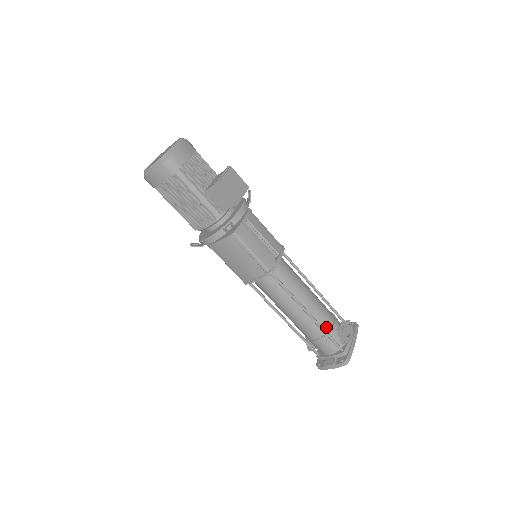
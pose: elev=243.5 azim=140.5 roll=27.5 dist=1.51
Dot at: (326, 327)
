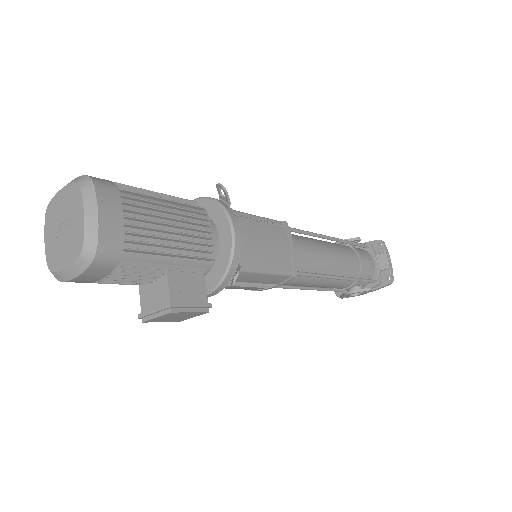
Dot at: occluded
